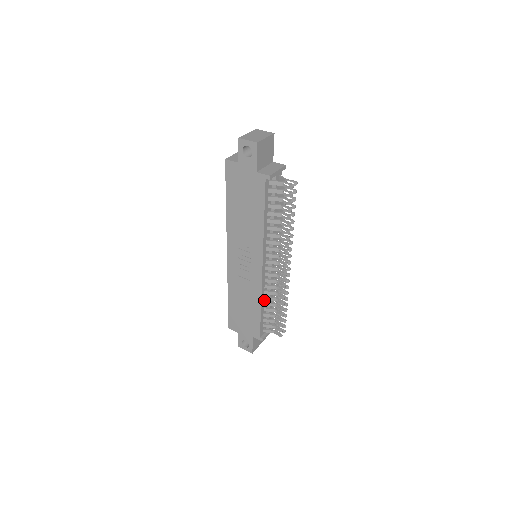
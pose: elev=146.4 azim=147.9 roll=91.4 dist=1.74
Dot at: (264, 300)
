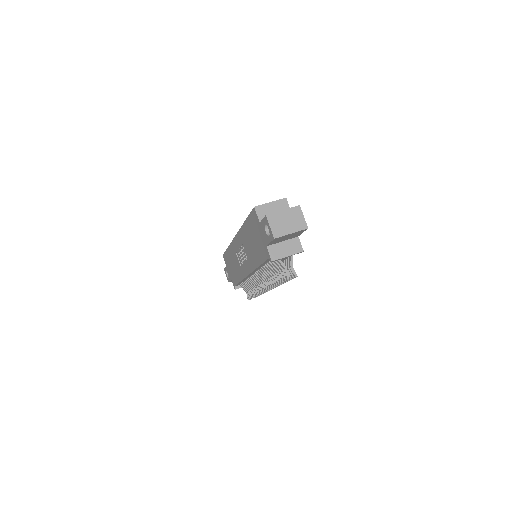
Dot at: (246, 279)
